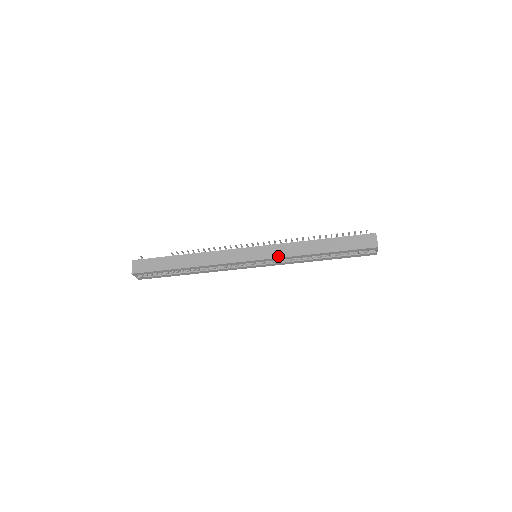
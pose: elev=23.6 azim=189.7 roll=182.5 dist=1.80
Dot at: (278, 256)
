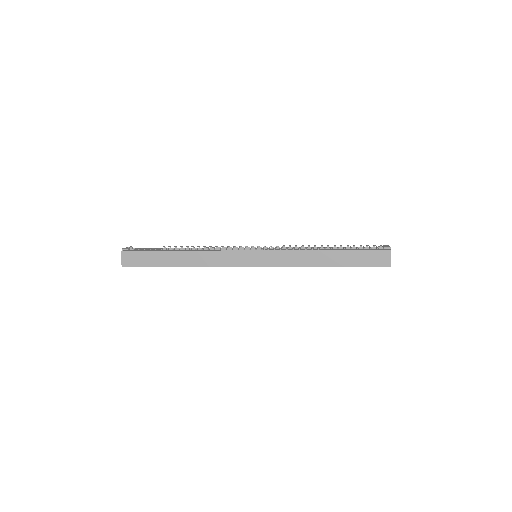
Dot at: (280, 265)
